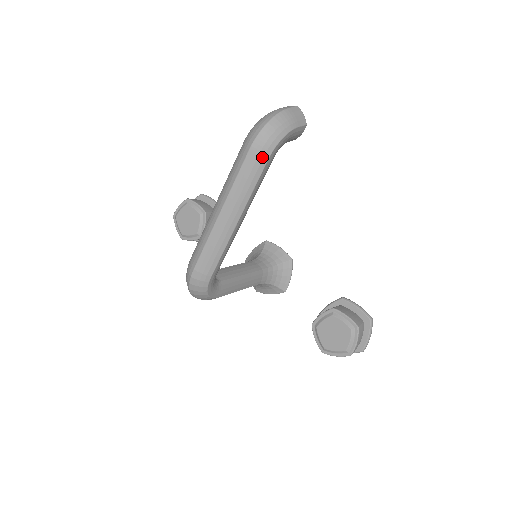
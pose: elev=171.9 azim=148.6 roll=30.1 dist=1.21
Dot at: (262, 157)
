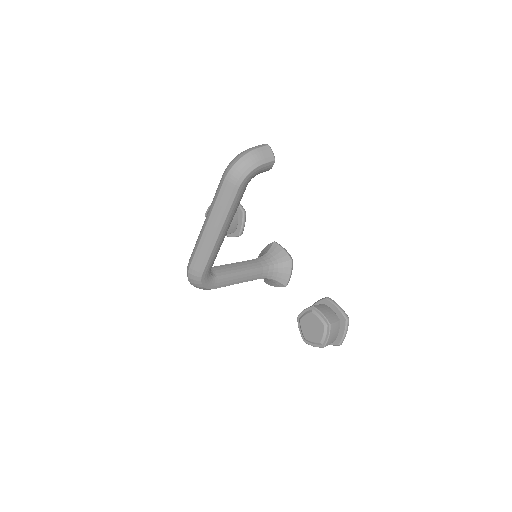
Dot at: (233, 187)
